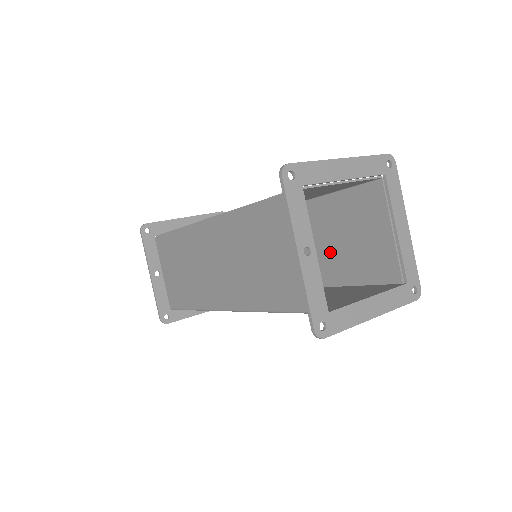
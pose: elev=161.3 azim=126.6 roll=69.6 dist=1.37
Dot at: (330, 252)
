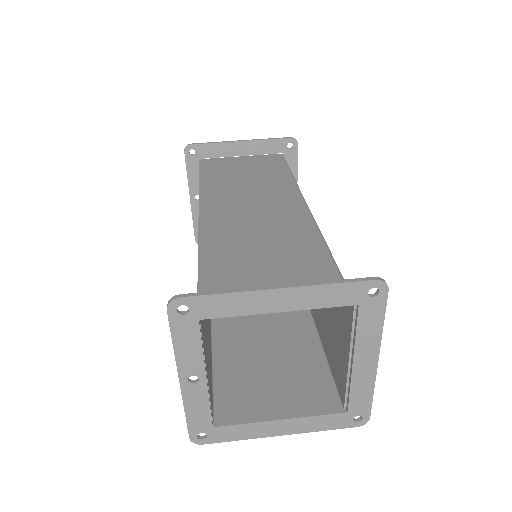
Dot at: occluded
